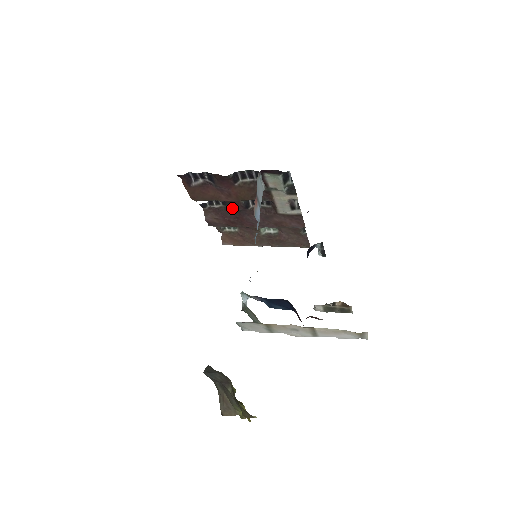
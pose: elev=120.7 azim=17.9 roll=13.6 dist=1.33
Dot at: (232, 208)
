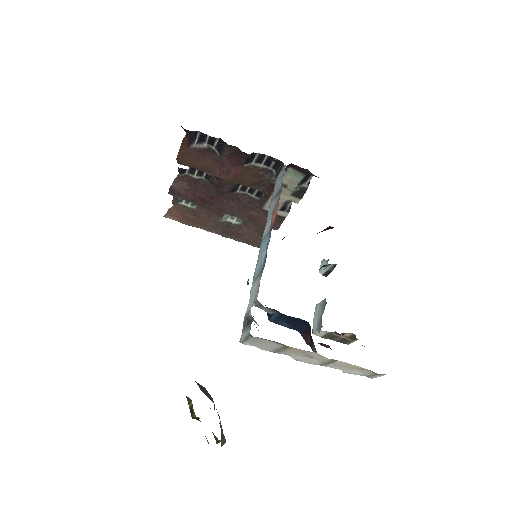
Dot at: (214, 185)
